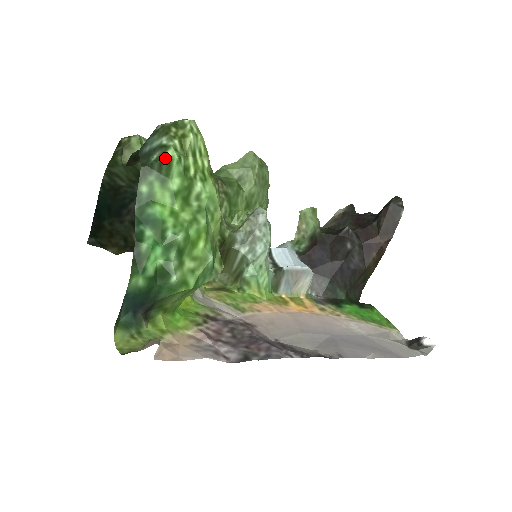
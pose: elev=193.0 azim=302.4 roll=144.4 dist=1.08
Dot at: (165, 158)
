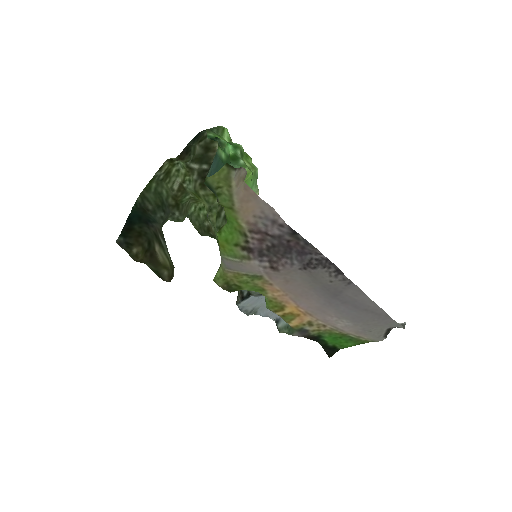
Dot at: (220, 128)
